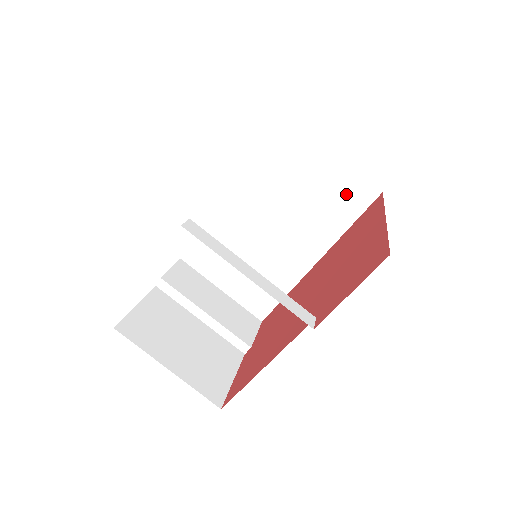
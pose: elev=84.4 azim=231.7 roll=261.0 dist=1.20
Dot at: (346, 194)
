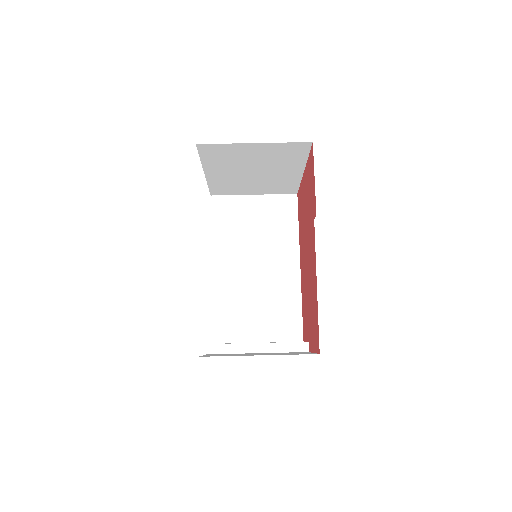
Dot at: (279, 211)
